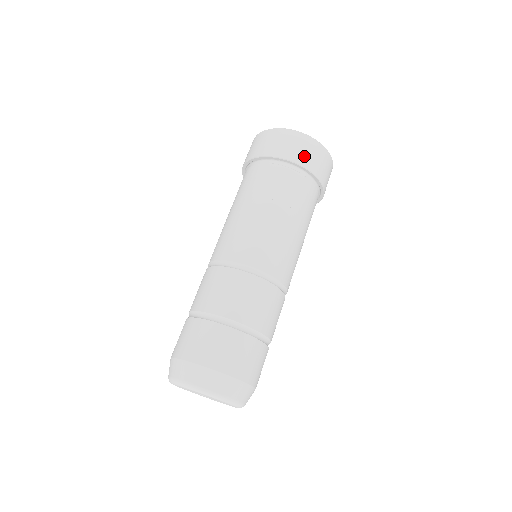
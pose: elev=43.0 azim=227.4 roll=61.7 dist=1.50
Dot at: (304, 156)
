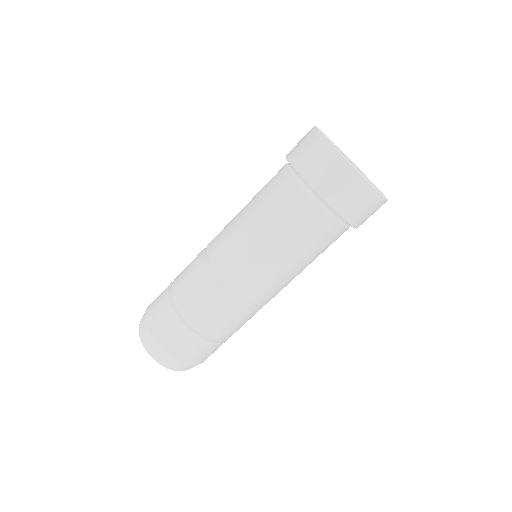
Dot at: (338, 196)
